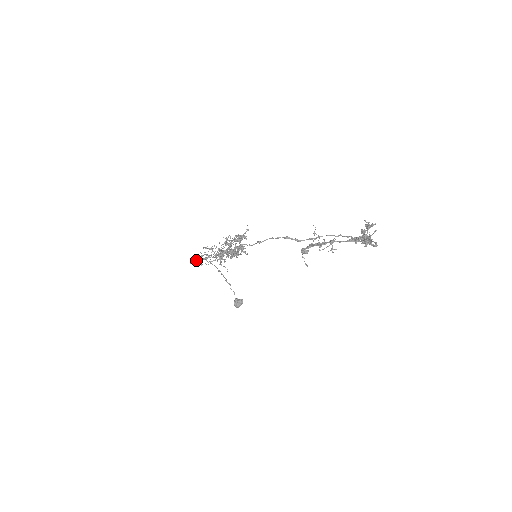
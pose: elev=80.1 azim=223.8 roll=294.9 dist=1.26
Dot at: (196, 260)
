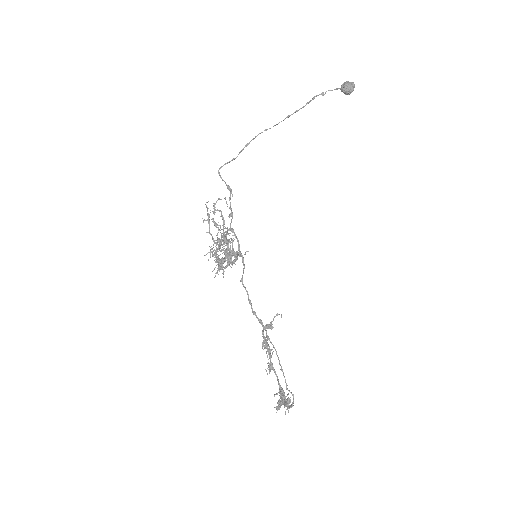
Dot at: (222, 179)
